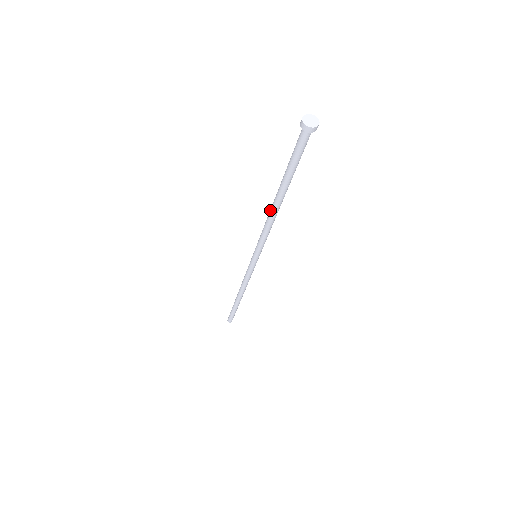
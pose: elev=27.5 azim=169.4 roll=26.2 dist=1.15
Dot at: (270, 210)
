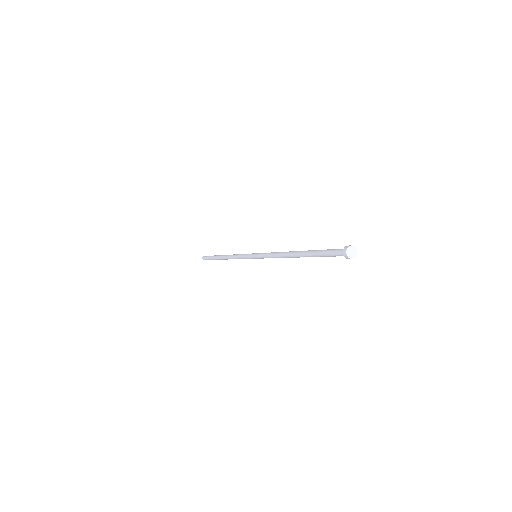
Dot at: (287, 256)
